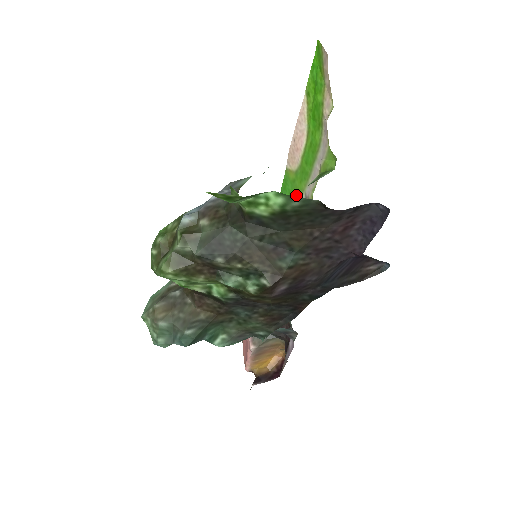
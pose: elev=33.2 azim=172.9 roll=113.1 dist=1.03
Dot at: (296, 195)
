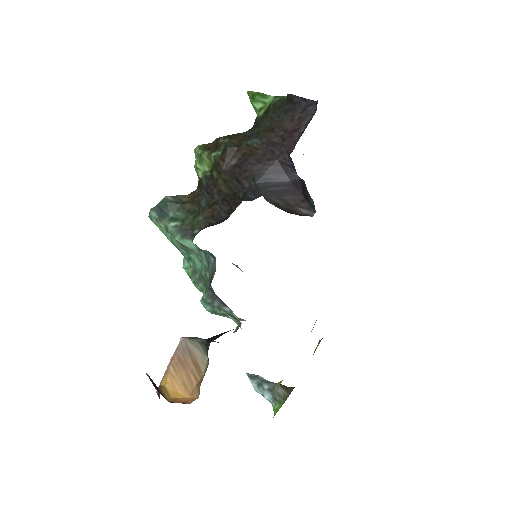
Dot at: occluded
